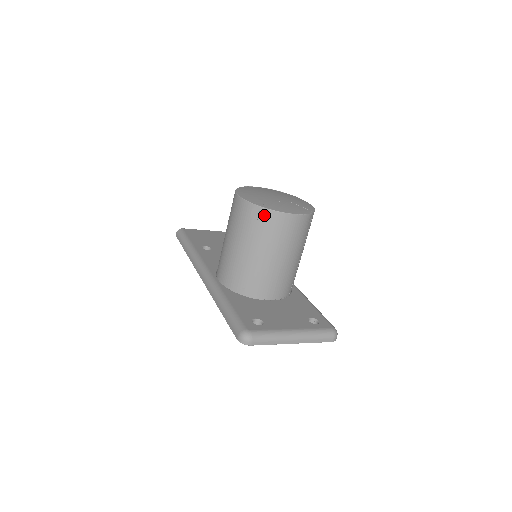
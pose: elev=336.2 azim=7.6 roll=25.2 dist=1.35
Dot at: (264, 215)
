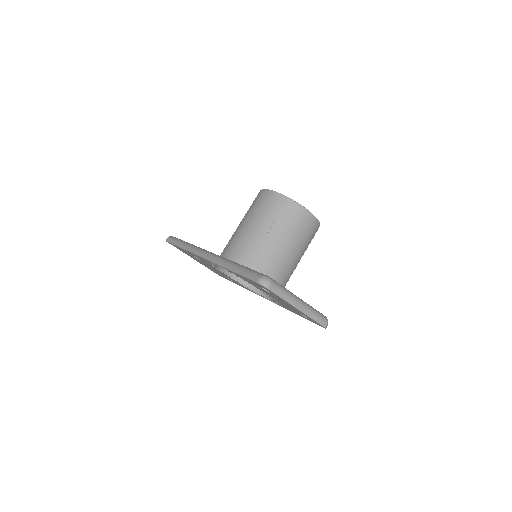
Dot at: (289, 205)
